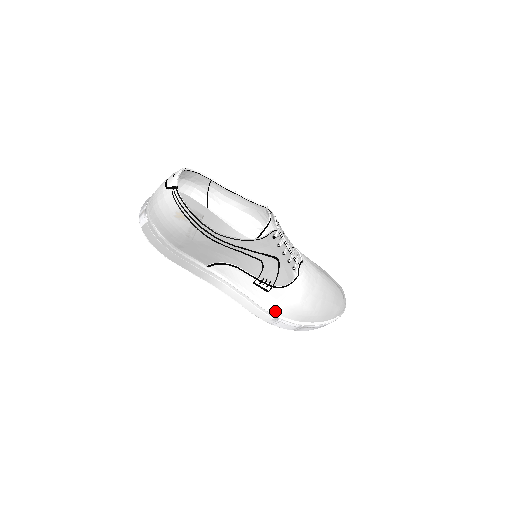
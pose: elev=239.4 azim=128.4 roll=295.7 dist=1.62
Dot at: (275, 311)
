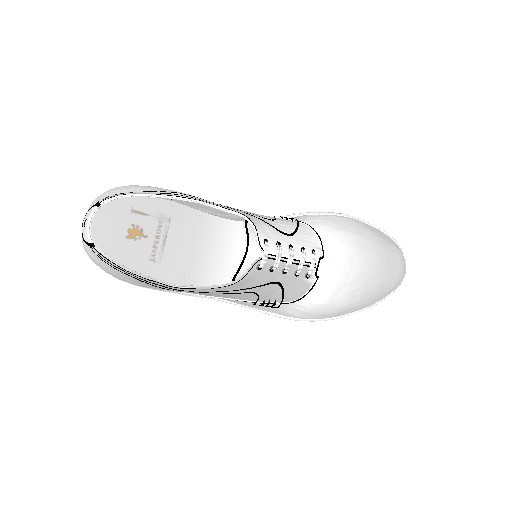
Dot at: (295, 317)
